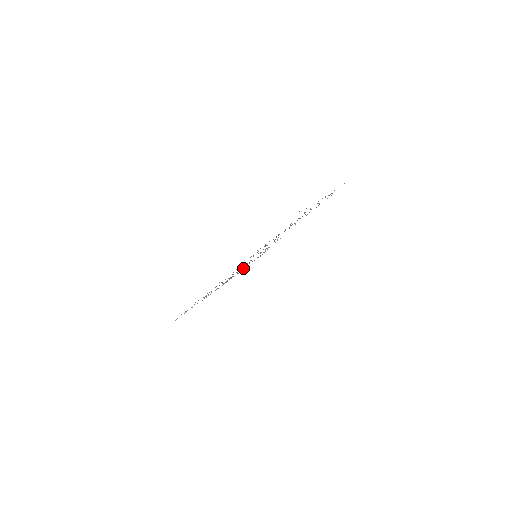
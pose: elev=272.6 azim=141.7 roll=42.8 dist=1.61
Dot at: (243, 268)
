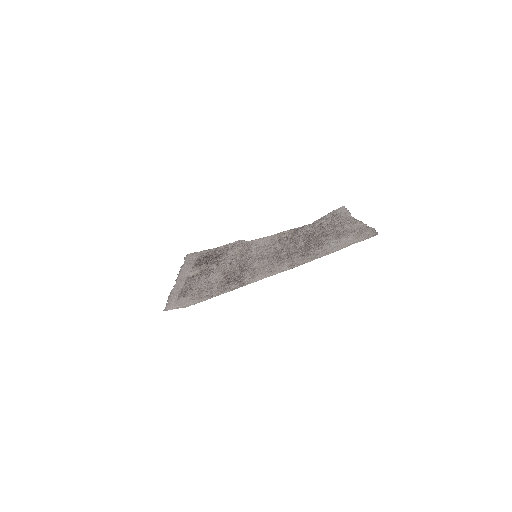
Dot at: (205, 262)
